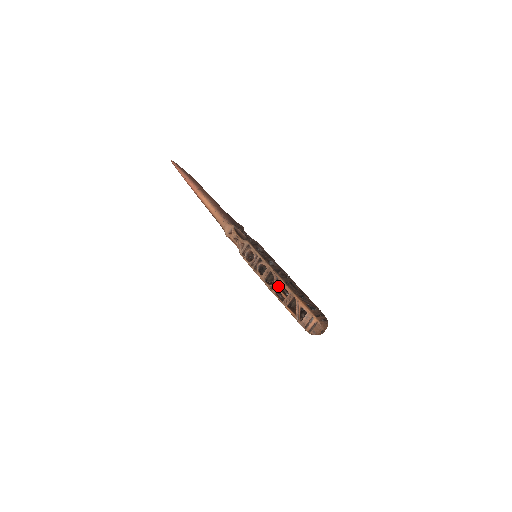
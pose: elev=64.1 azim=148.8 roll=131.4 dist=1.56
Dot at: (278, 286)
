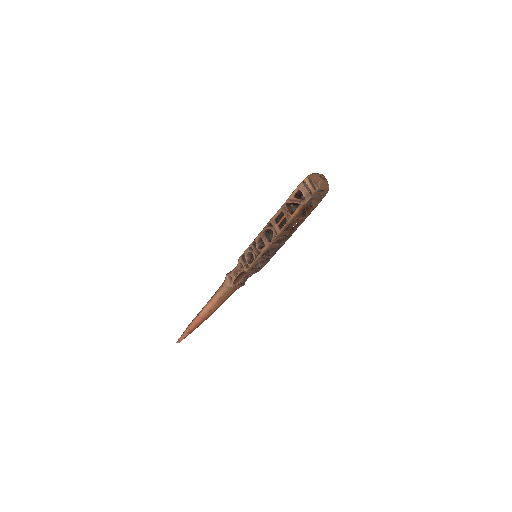
Dot at: (275, 224)
